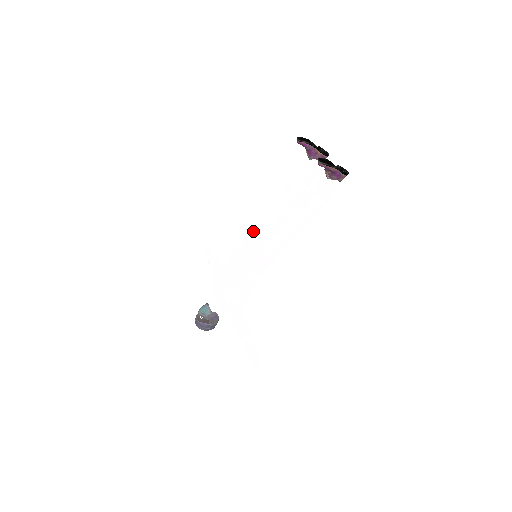
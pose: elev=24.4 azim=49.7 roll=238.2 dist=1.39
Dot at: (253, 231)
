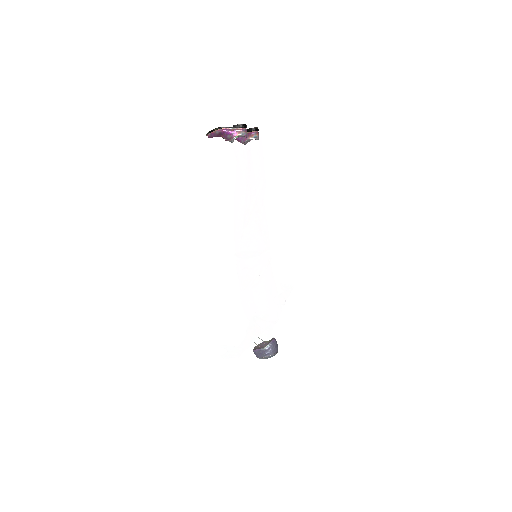
Dot at: occluded
